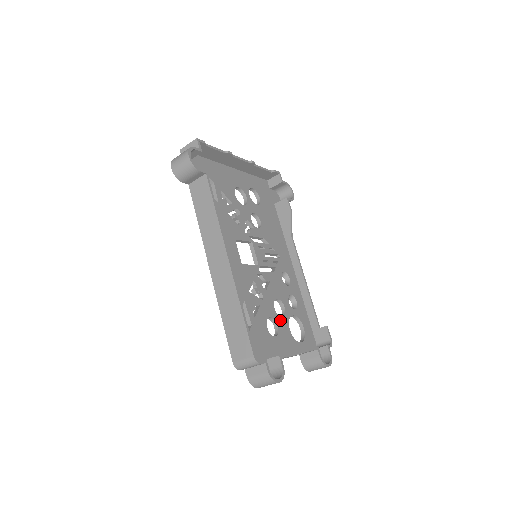
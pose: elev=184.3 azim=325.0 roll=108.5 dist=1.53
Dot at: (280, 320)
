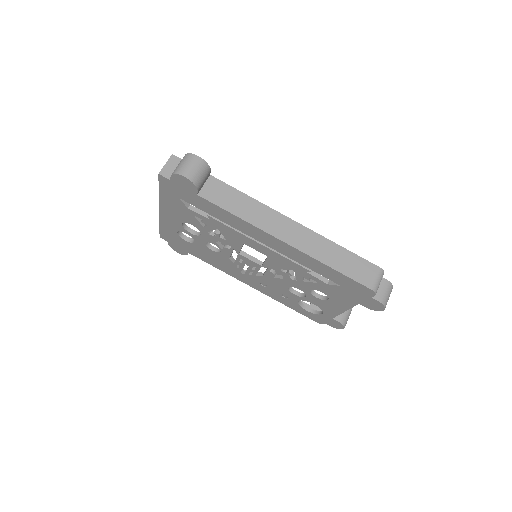
Dot at: occluded
